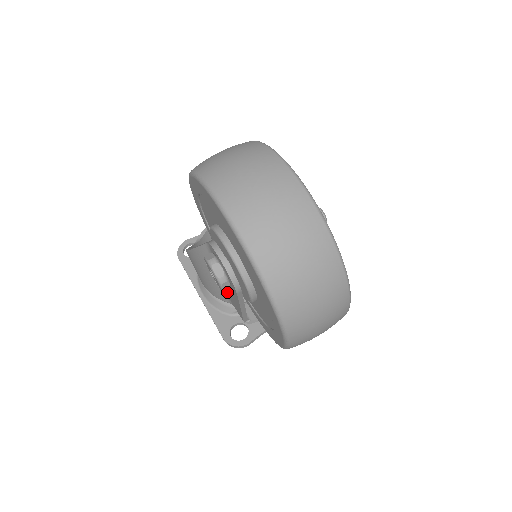
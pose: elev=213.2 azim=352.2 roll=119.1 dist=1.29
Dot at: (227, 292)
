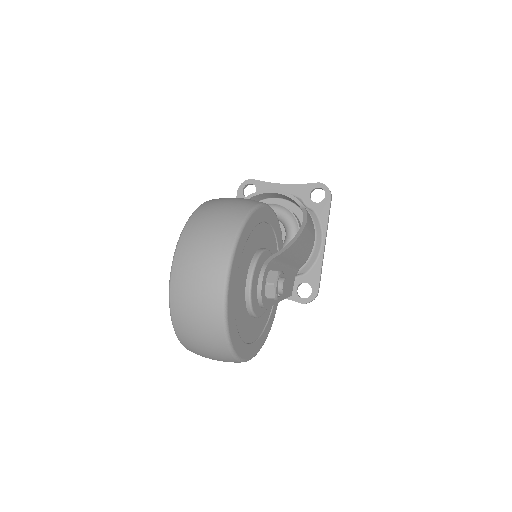
Dot at: occluded
